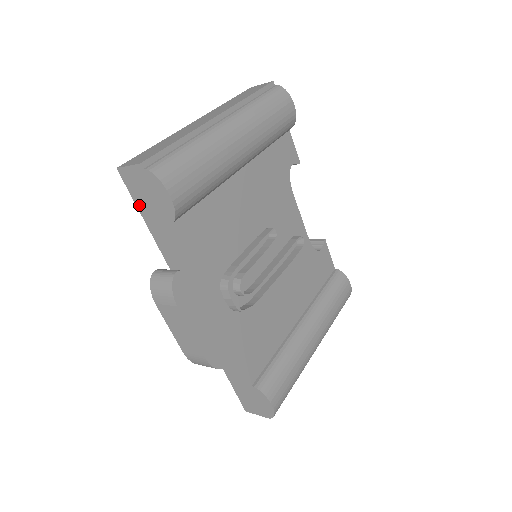
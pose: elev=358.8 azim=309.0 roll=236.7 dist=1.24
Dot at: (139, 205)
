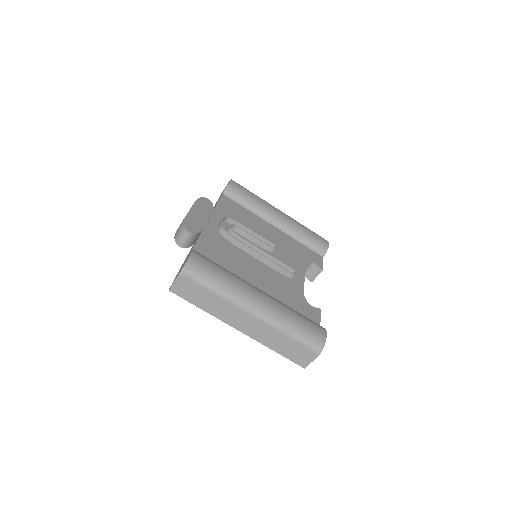
Dot at: occluded
